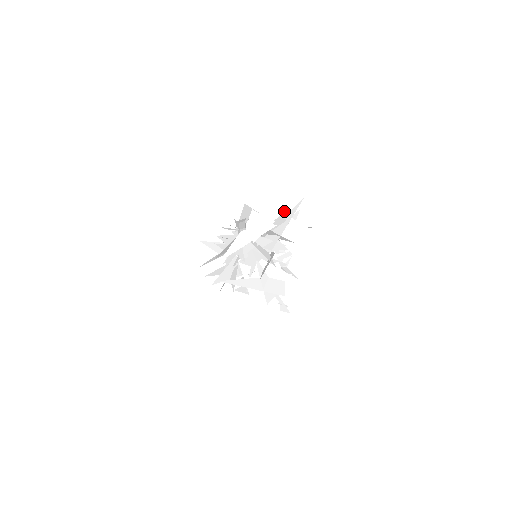
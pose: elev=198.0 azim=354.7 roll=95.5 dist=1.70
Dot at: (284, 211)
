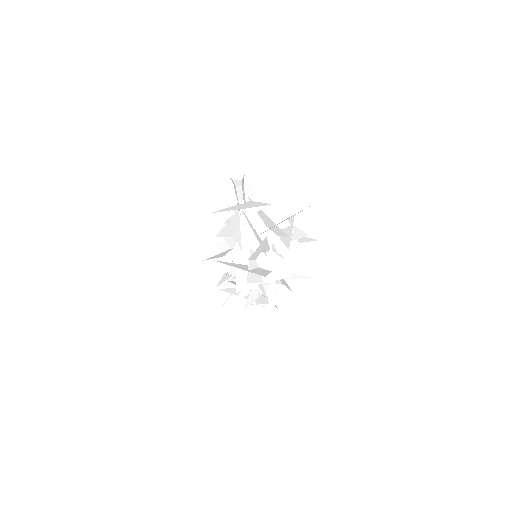
Dot at: (290, 218)
